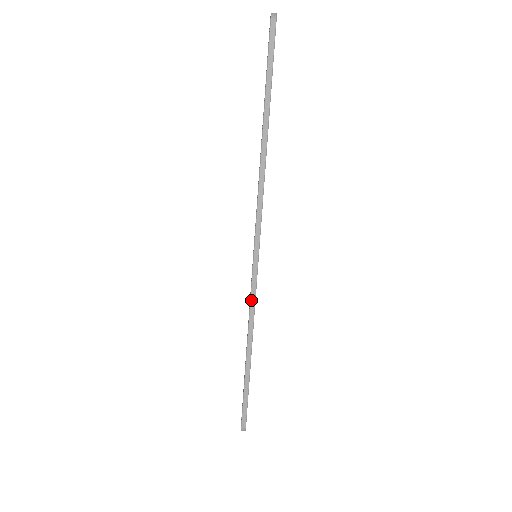
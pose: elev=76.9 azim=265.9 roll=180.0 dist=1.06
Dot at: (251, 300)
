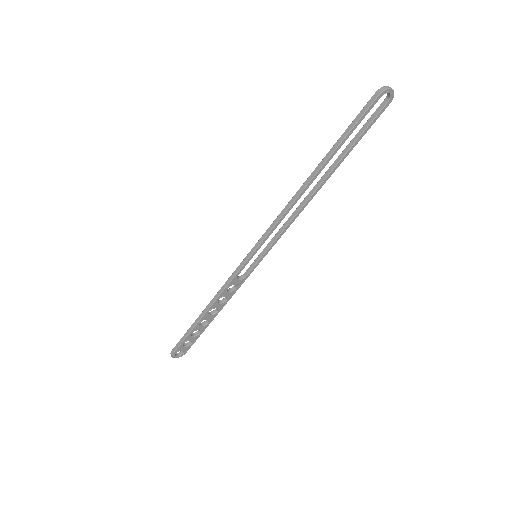
Dot at: (228, 279)
